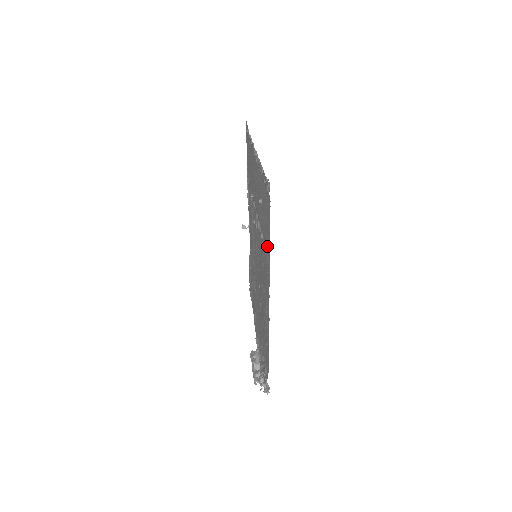
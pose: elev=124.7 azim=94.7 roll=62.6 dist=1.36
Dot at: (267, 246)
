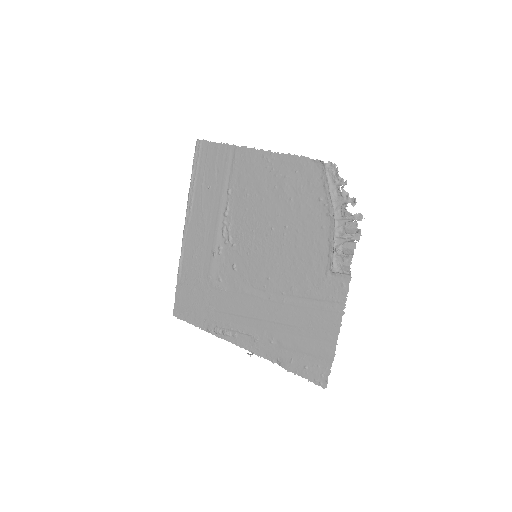
Dot at: (228, 157)
